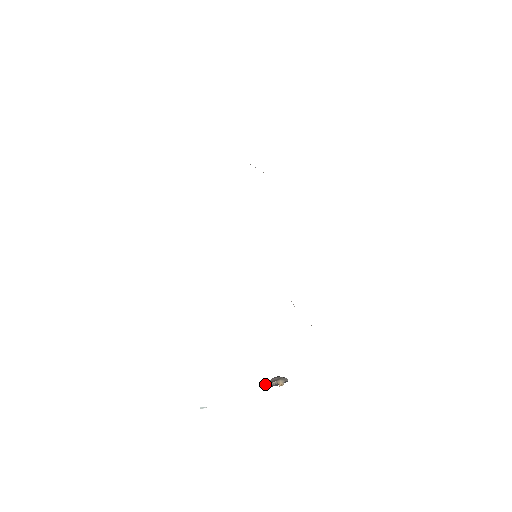
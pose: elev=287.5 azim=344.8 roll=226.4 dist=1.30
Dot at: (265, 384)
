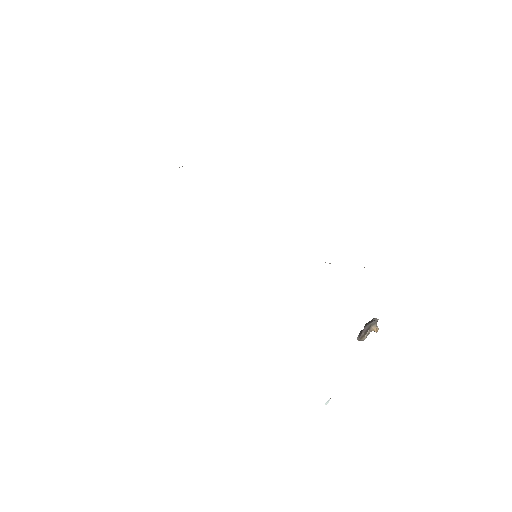
Dot at: (361, 339)
